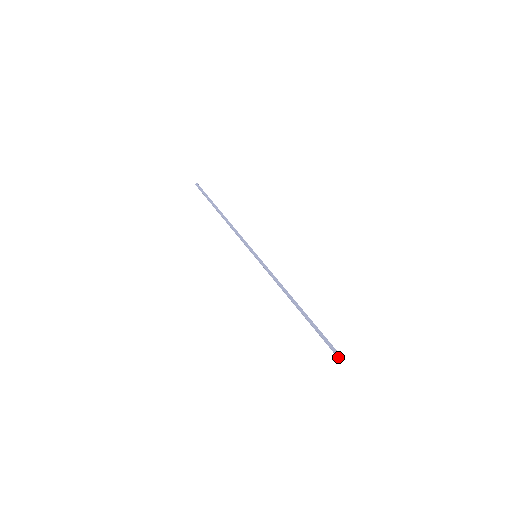
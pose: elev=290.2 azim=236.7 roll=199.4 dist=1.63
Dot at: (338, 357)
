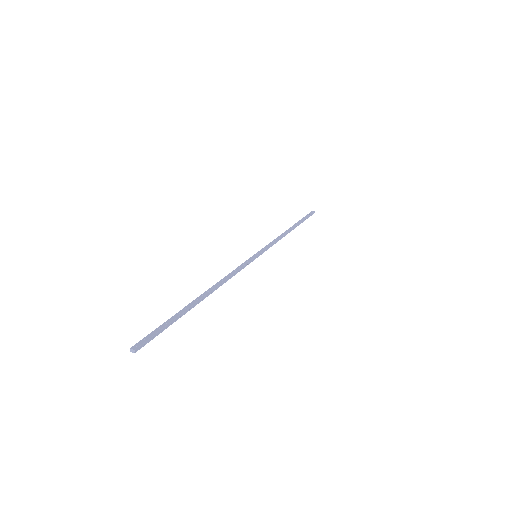
Dot at: occluded
